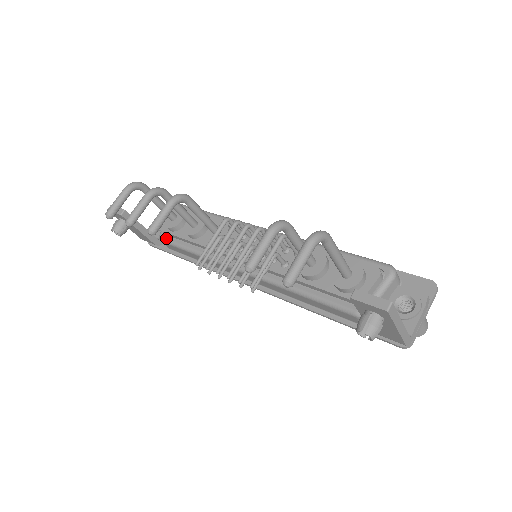
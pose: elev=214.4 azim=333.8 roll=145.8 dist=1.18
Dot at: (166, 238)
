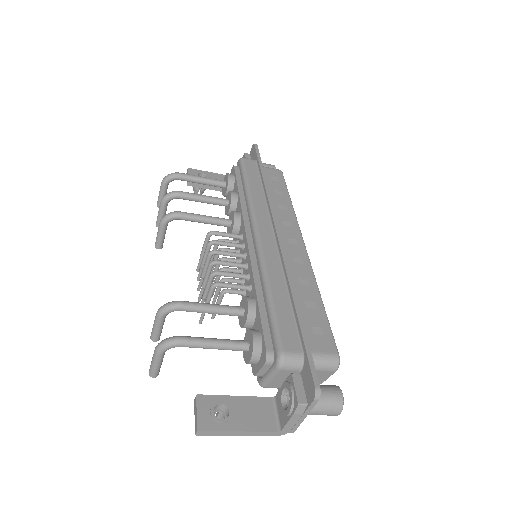
Dot at: occluded
